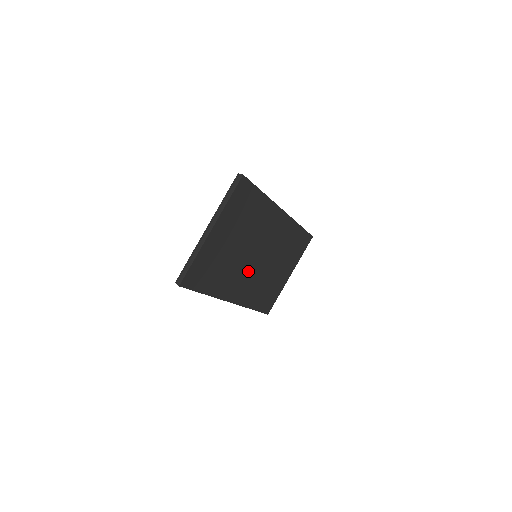
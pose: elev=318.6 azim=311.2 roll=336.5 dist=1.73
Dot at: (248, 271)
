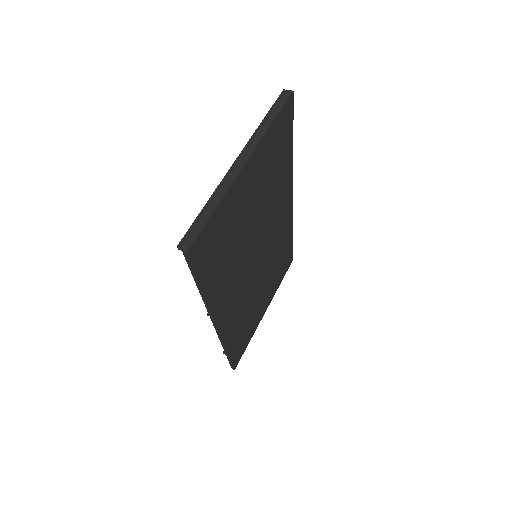
Dot at: (245, 277)
